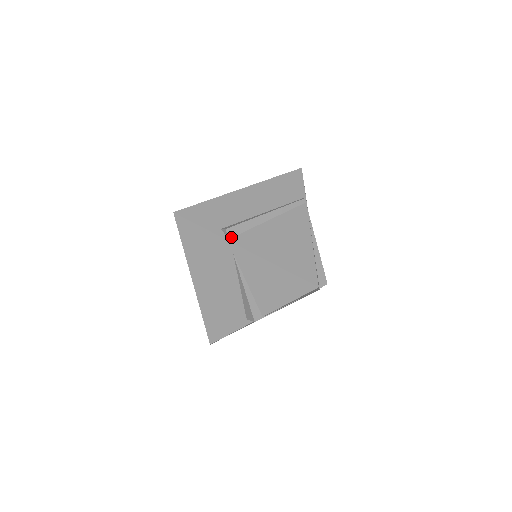
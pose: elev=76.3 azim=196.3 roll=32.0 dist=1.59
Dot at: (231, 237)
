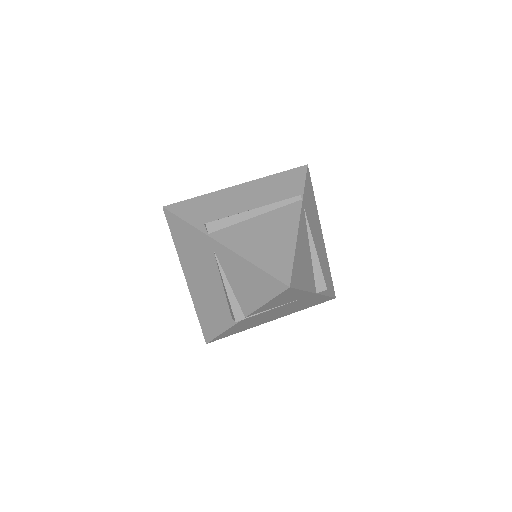
Dot at: (211, 232)
